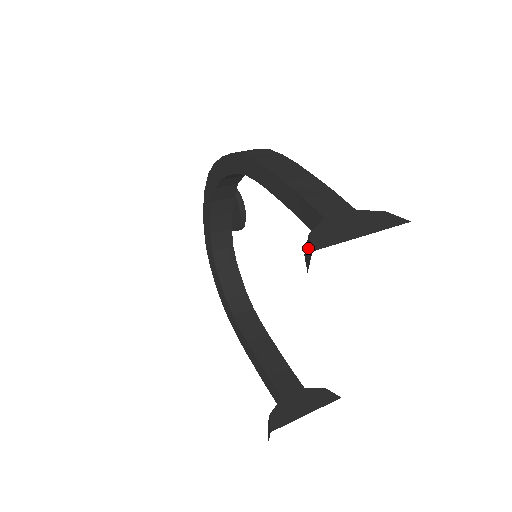
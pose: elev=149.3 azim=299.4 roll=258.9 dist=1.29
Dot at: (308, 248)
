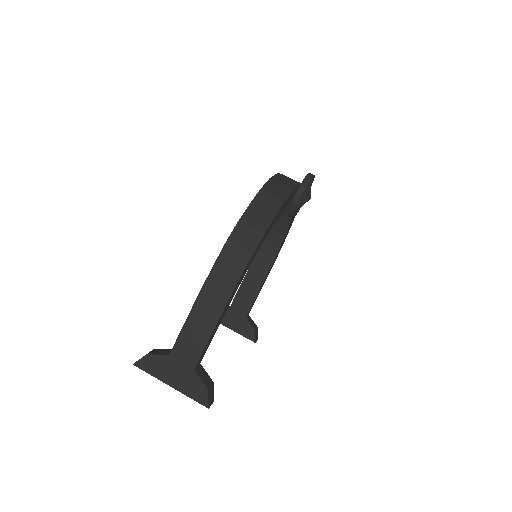
Dot at: occluded
